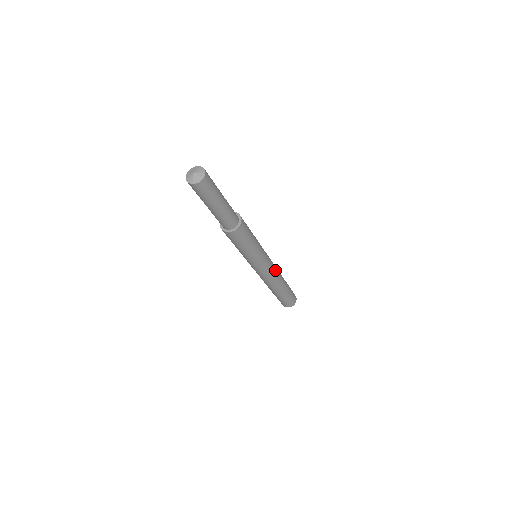
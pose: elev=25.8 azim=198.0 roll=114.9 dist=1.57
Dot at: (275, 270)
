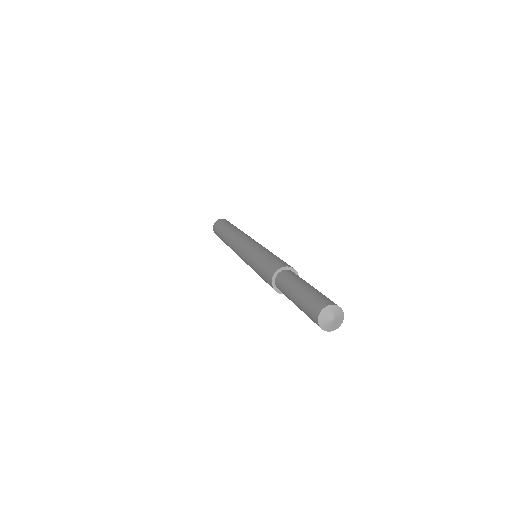
Dot at: occluded
